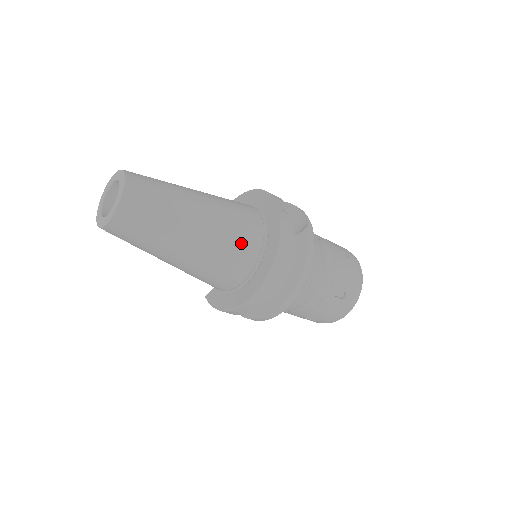
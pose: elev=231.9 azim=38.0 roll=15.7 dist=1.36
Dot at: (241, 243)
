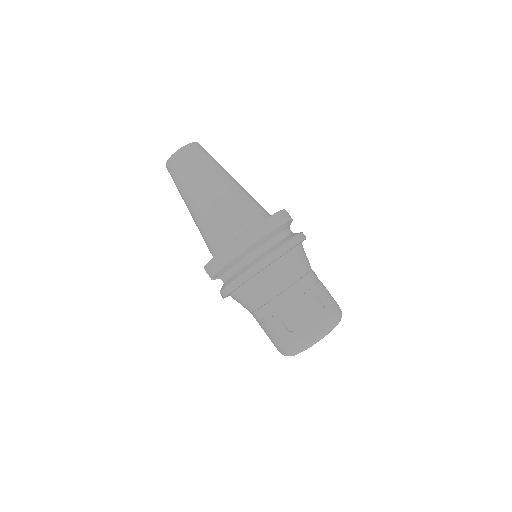
Dot at: (253, 206)
